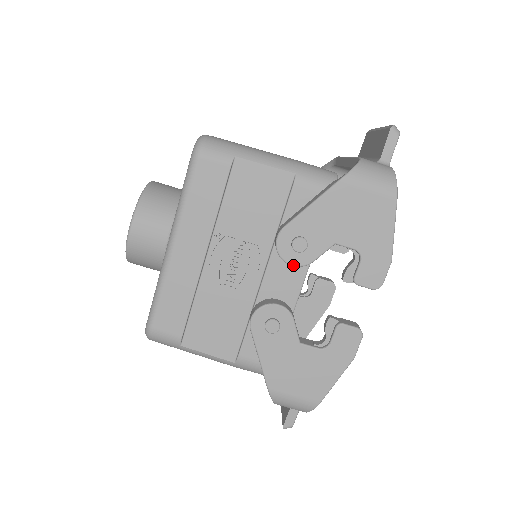
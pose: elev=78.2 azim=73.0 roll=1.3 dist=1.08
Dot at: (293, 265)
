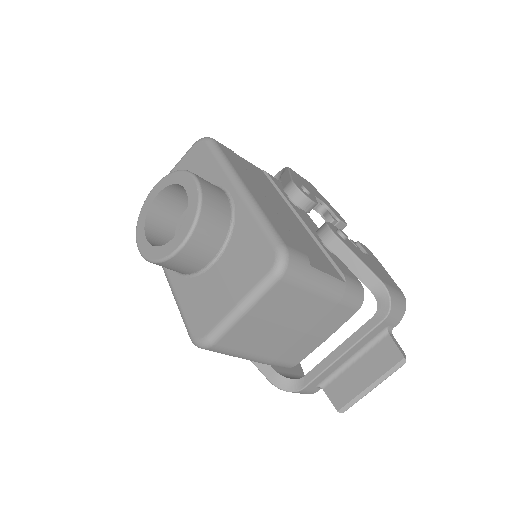
Dot at: occluded
